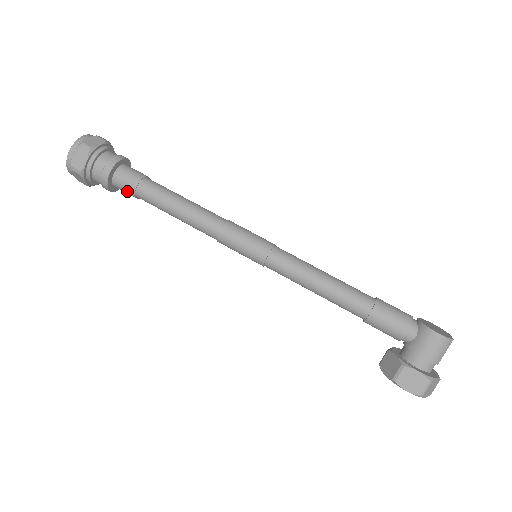
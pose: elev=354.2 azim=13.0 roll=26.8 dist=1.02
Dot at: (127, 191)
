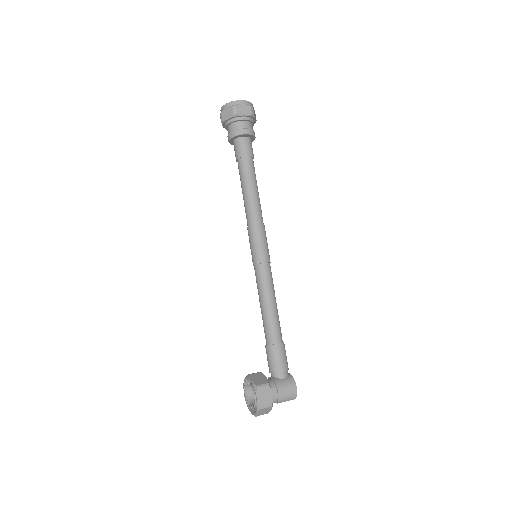
Dot at: (240, 150)
